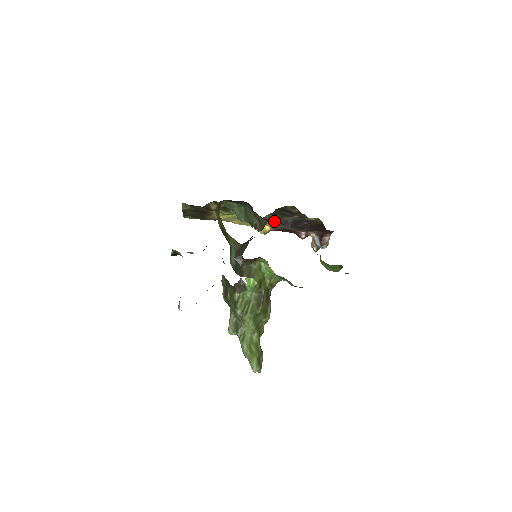
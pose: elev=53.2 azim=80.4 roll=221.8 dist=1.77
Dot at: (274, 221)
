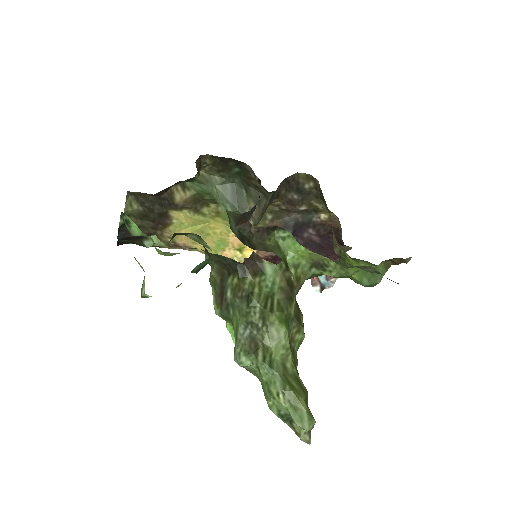
Dot at: occluded
